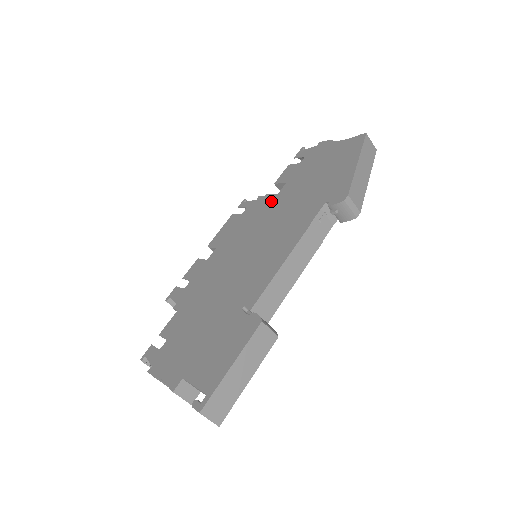
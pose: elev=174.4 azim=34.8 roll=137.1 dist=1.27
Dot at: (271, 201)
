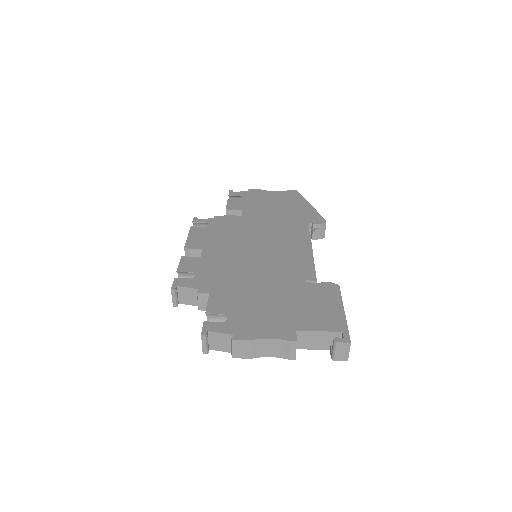
Dot at: (240, 219)
